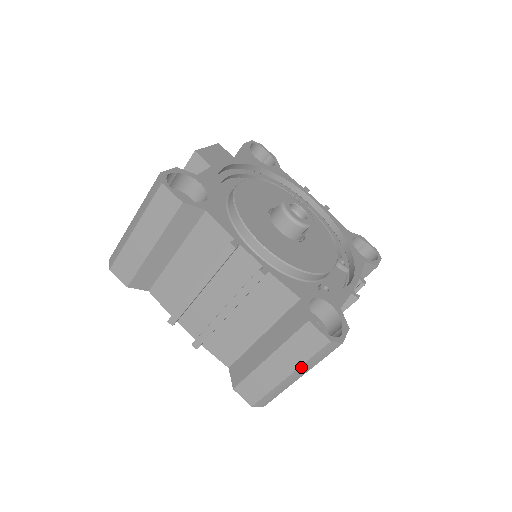
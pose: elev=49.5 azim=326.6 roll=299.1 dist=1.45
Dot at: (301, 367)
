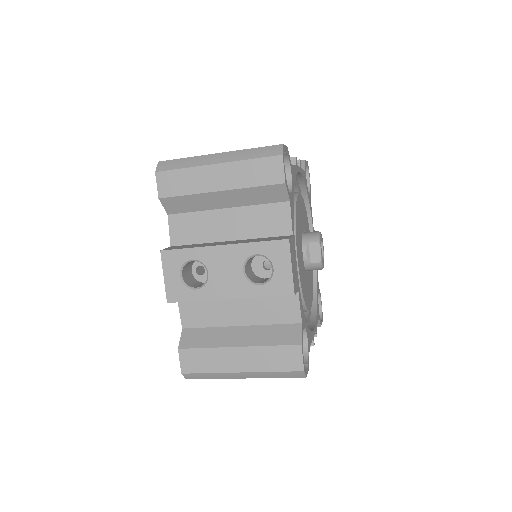
Dot at: occluded
